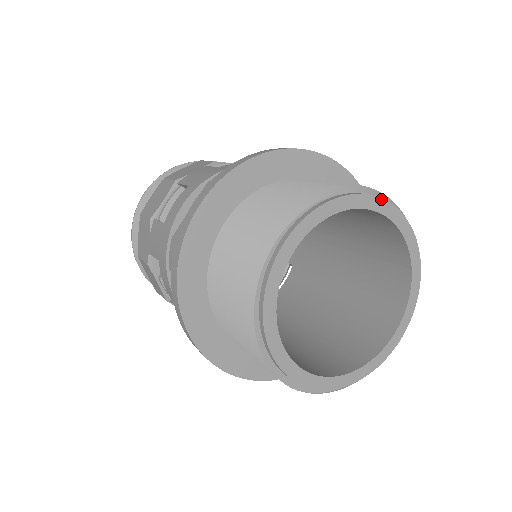
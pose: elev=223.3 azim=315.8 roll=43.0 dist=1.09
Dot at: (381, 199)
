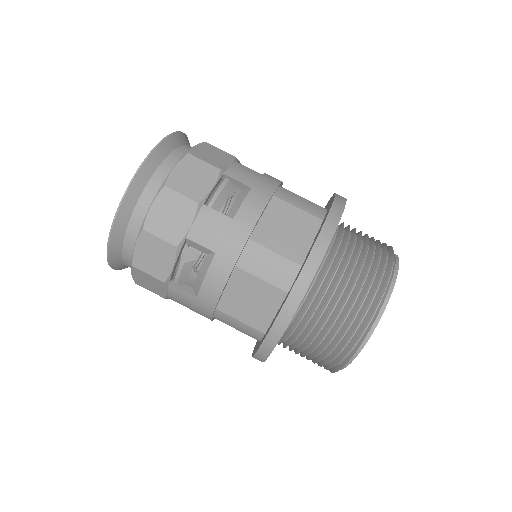
Dot at: occluded
